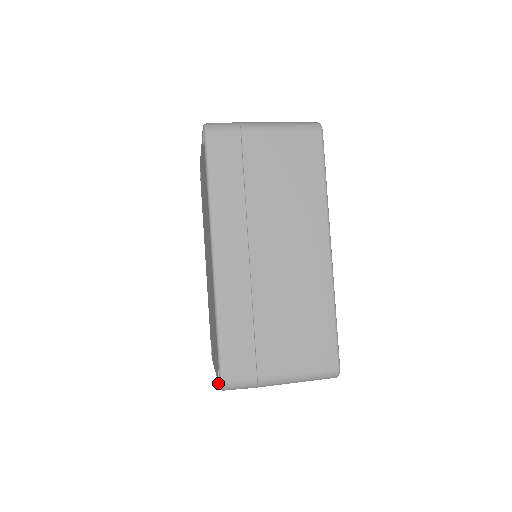
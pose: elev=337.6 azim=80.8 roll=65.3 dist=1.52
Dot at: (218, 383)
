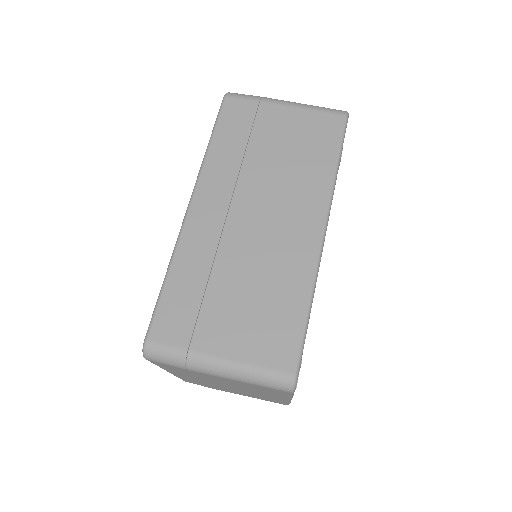
Dot at: occluded
